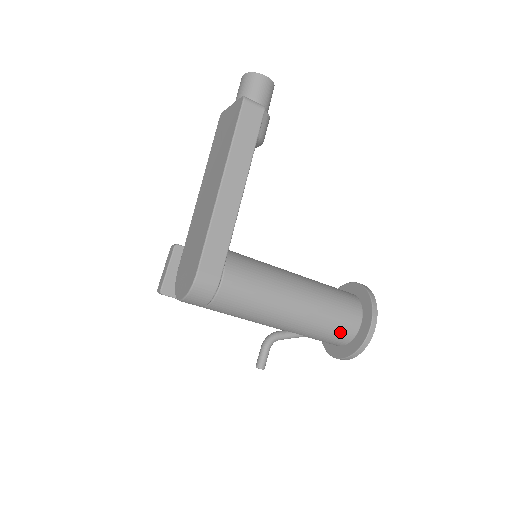
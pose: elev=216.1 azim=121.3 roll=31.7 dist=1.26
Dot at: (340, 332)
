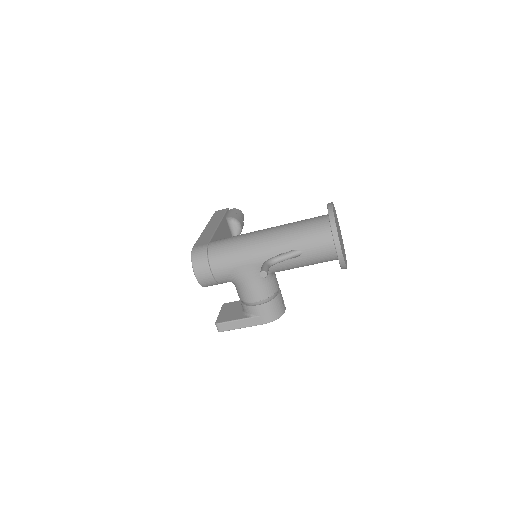
Dot at: (314, 226)
